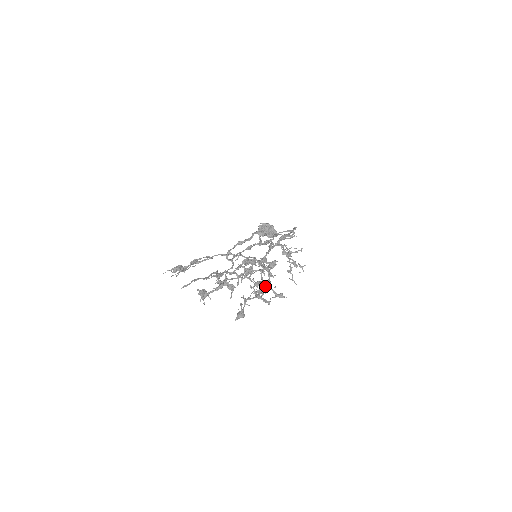
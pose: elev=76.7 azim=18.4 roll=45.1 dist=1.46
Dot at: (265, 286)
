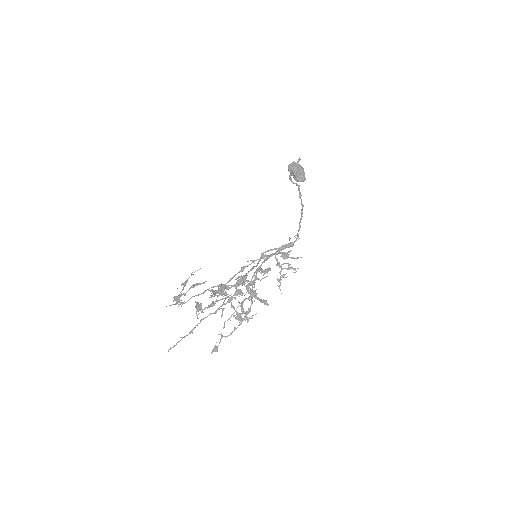
Dot at: (242, 320)
